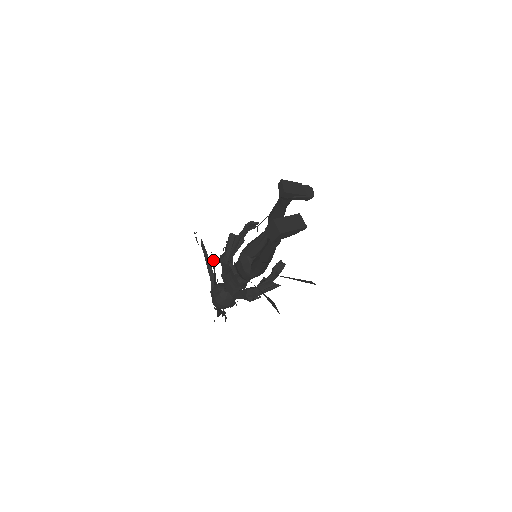
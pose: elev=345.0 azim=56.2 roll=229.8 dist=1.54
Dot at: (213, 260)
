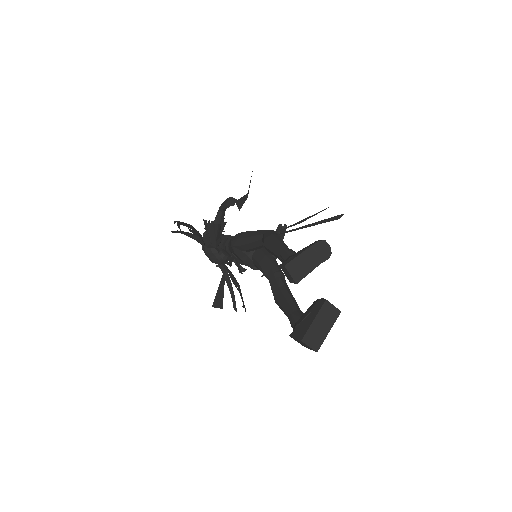
Dot at: (191, 228)
